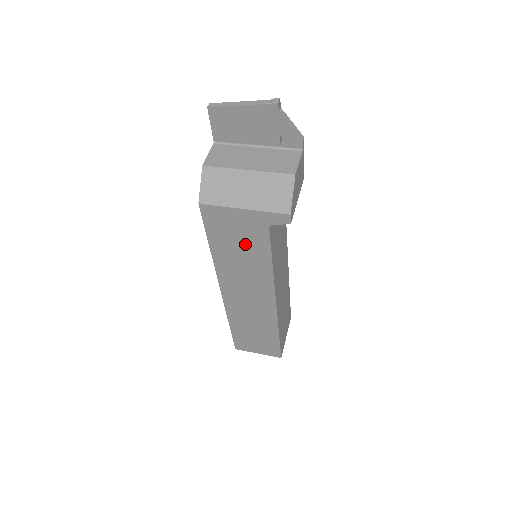
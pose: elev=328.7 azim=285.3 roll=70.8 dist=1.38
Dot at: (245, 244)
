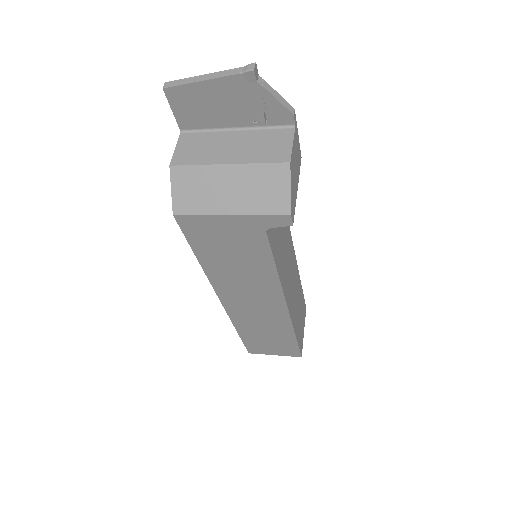
Dot at: (240, 252)
